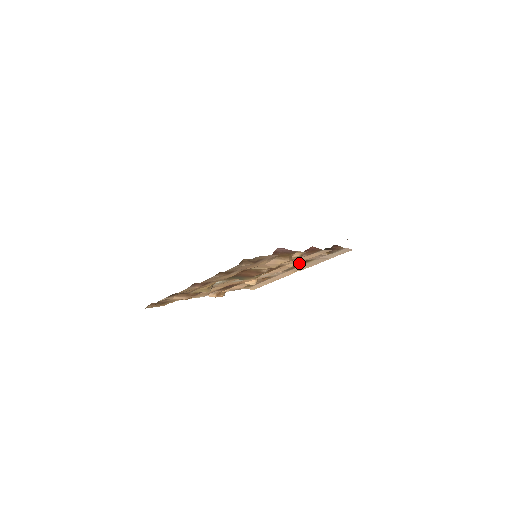
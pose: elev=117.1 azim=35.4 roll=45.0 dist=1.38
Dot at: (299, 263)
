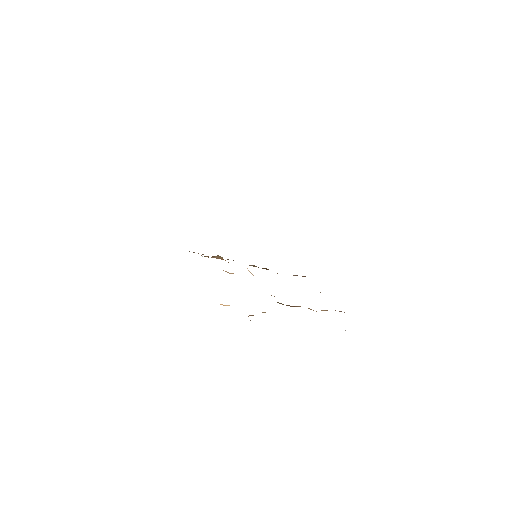
Dot at: (267, 269)
